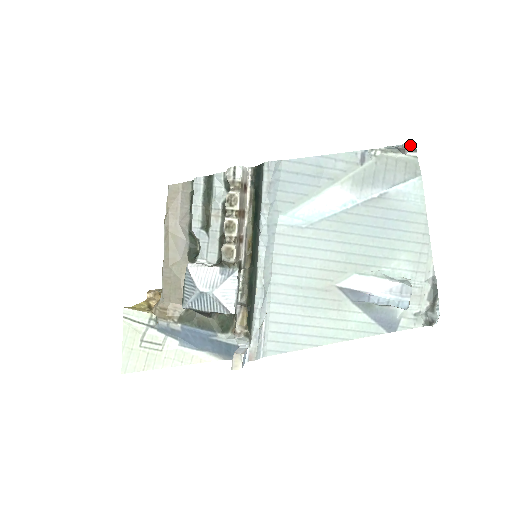
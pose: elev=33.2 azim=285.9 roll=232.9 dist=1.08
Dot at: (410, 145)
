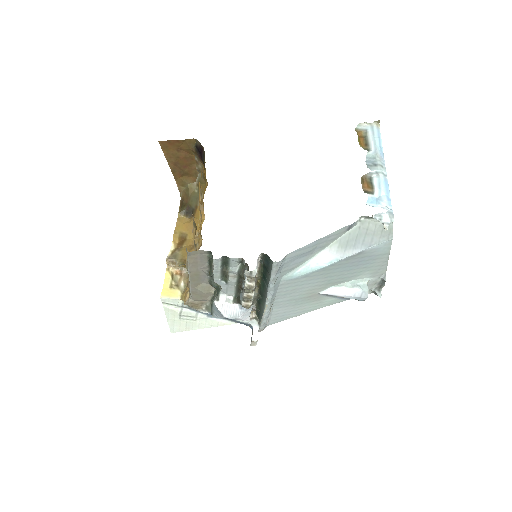
Dot at: (389, 222)
